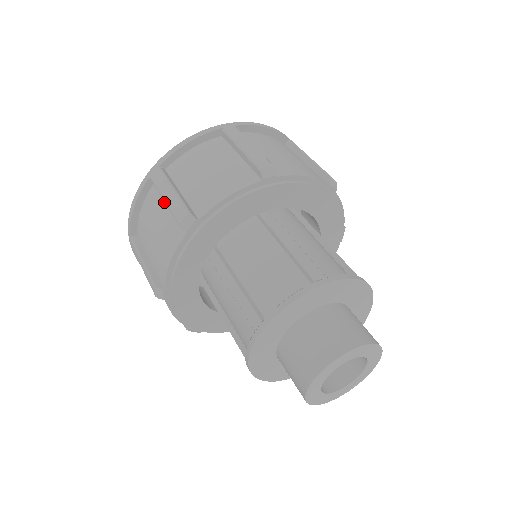
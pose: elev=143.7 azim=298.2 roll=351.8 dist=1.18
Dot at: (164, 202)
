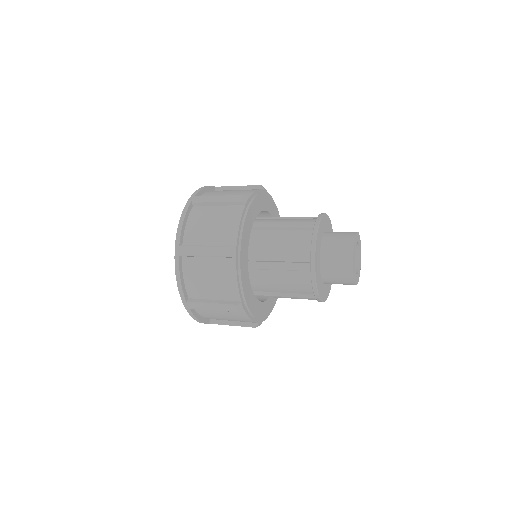
Dot at: (201, 259)
